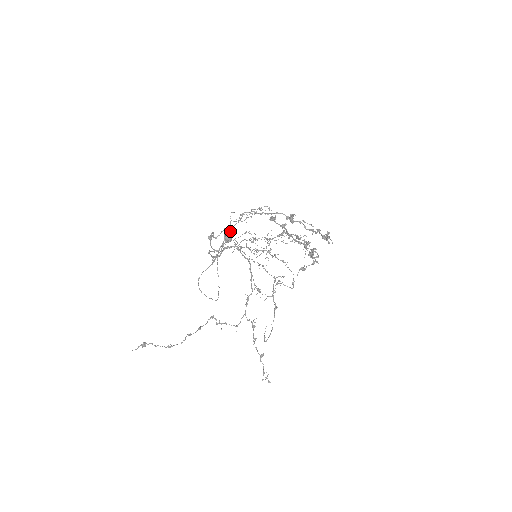
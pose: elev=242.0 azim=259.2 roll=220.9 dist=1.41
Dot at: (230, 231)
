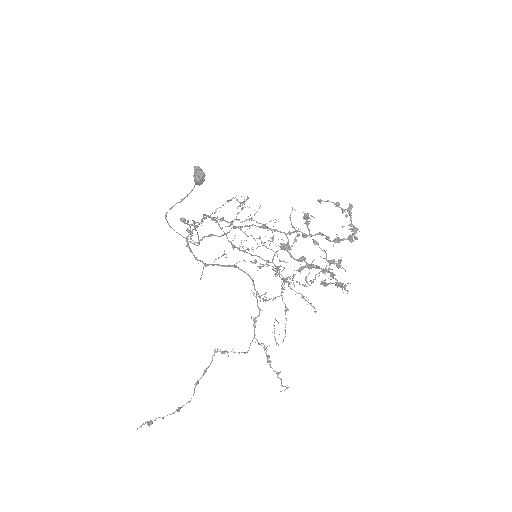
Dot at: occluded
